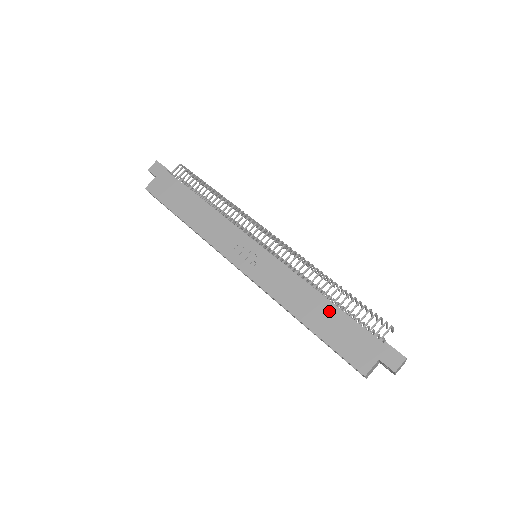
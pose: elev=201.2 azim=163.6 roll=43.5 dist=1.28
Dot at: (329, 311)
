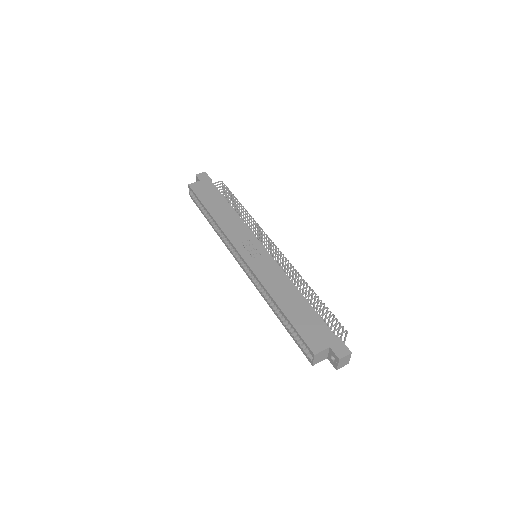
Dot at: (302, 304)
